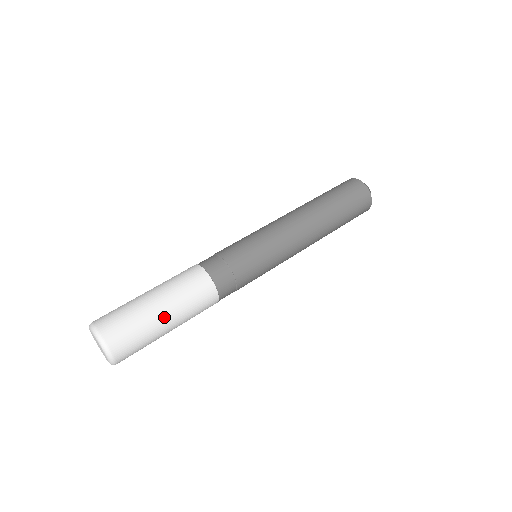
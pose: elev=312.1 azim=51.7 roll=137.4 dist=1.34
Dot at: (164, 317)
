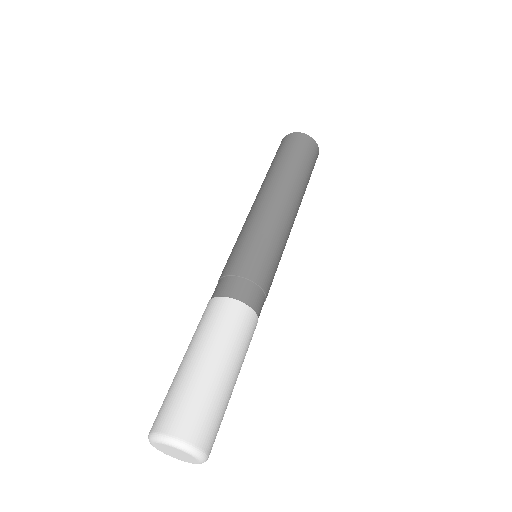
Dot at: occluded
